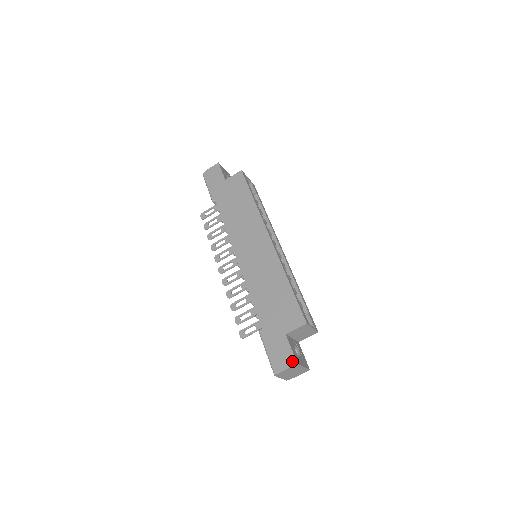
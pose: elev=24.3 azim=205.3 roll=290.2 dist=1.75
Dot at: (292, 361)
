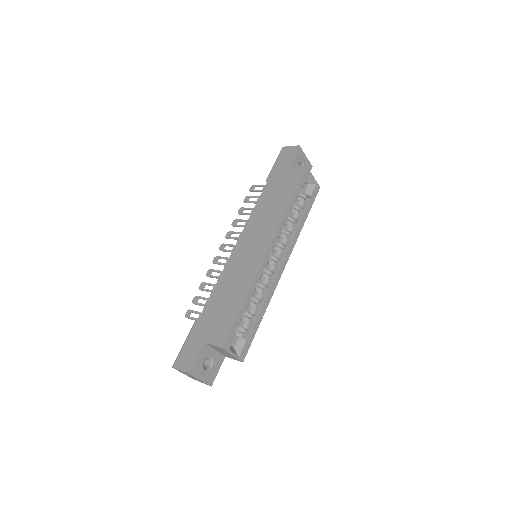
Dot at: (188, 368)
